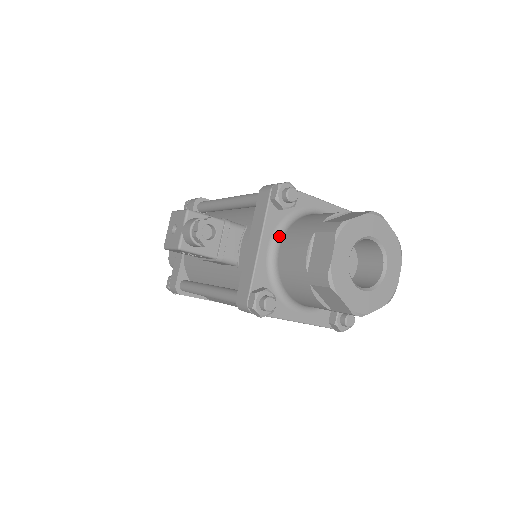
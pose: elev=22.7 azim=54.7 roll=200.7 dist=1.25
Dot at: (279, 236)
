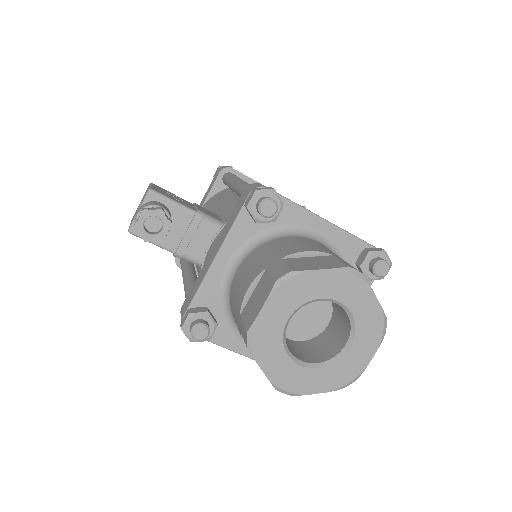
Dot at: (245, 253)
